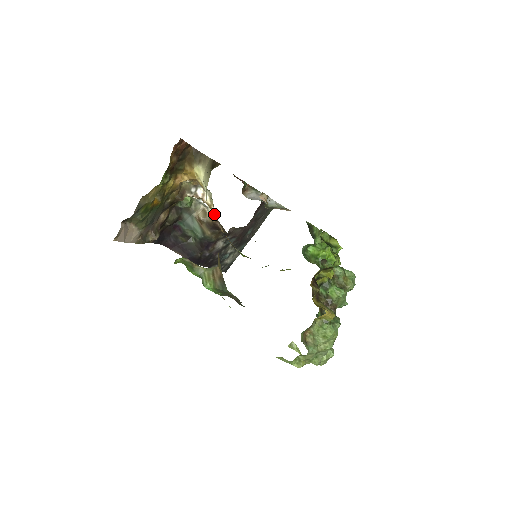
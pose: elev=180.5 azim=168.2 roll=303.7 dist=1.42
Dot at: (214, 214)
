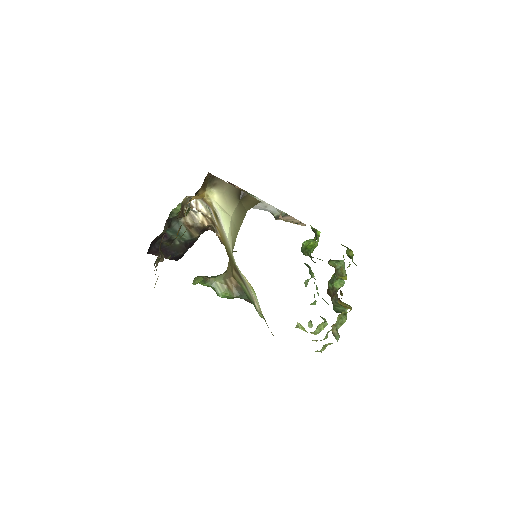
Dot at: (210, 221)
